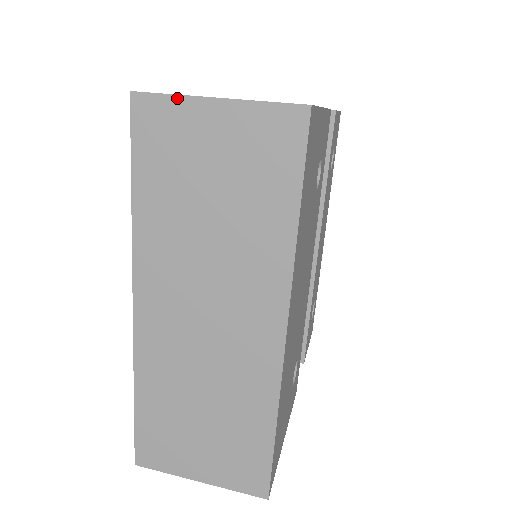
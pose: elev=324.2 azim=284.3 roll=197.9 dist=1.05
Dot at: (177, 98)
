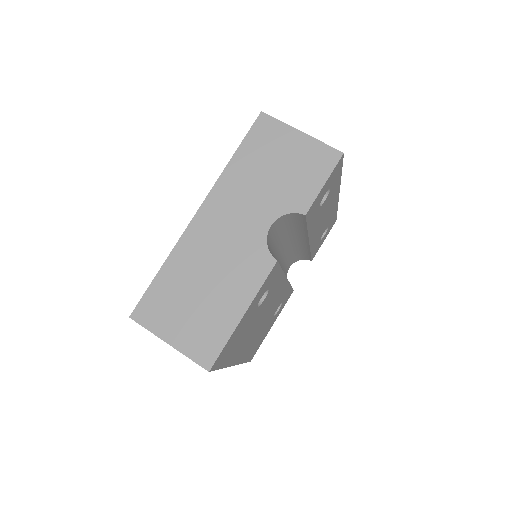
Dot at: (151, 332)
